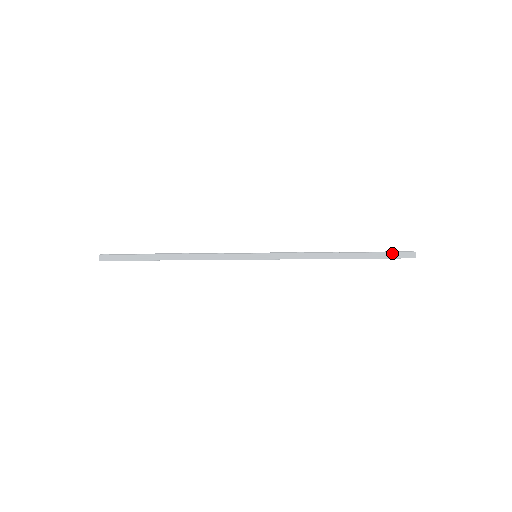
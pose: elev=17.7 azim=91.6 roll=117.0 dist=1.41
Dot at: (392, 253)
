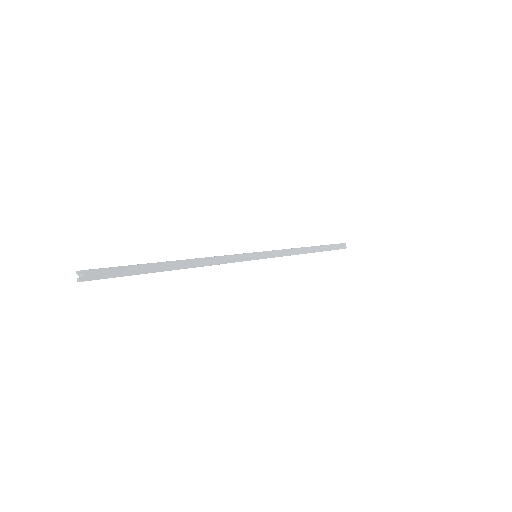
Dot at: occluded
